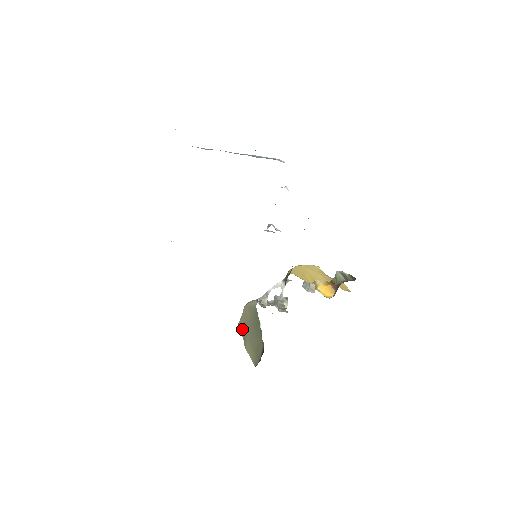
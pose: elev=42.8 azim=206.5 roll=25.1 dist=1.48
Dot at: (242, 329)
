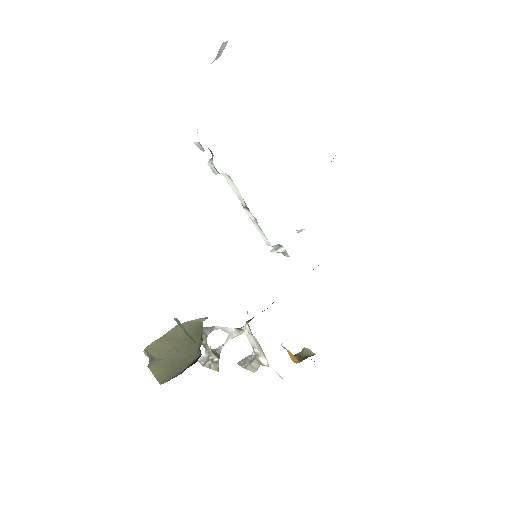
Dot at: (155, 349)
